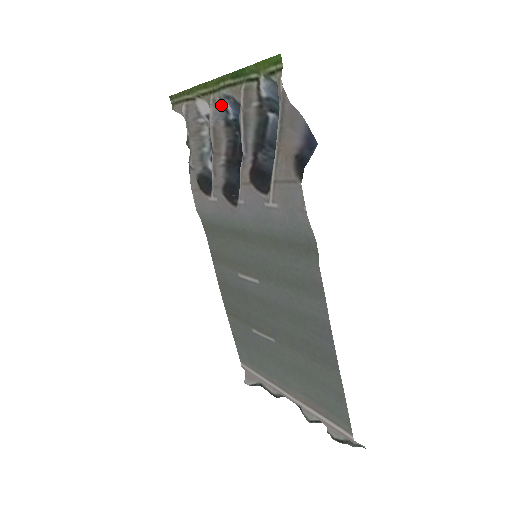
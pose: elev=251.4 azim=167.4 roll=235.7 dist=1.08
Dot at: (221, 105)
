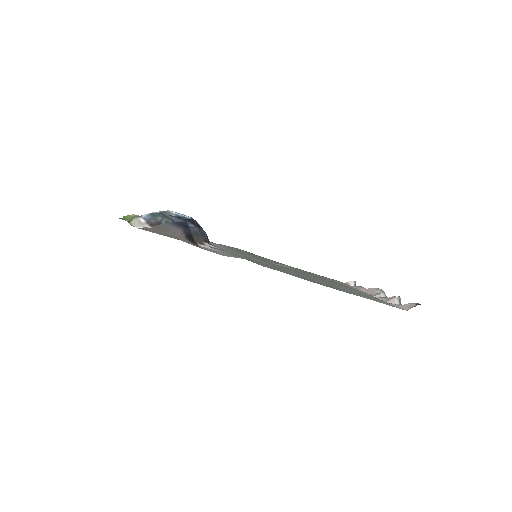
Dot at: occluded
